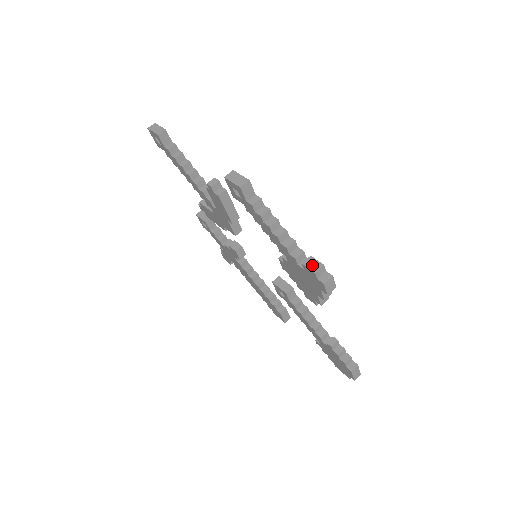
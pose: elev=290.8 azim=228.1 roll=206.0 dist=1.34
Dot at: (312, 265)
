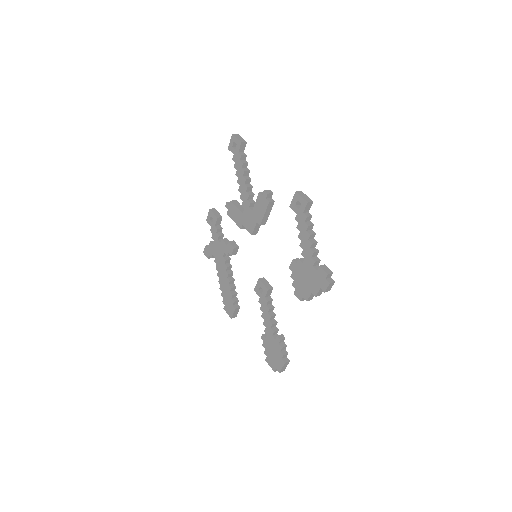
Dot at: (326, 269)
